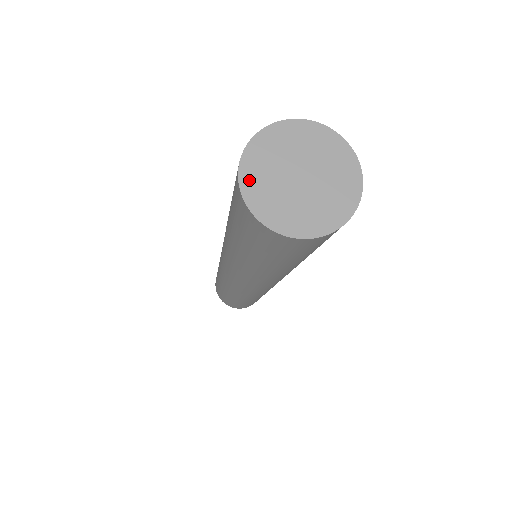
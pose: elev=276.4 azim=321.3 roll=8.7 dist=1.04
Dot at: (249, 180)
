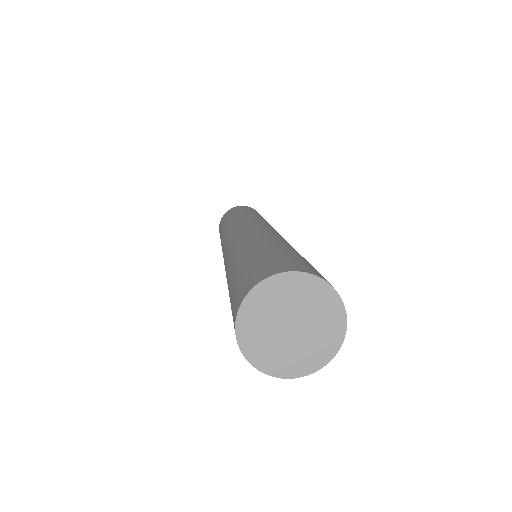
Dot at: (251, 350)
